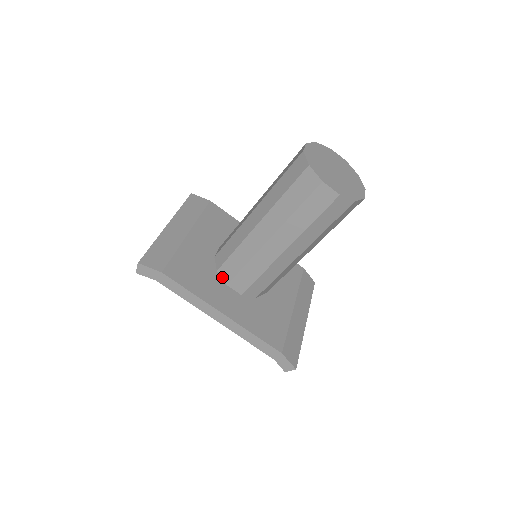
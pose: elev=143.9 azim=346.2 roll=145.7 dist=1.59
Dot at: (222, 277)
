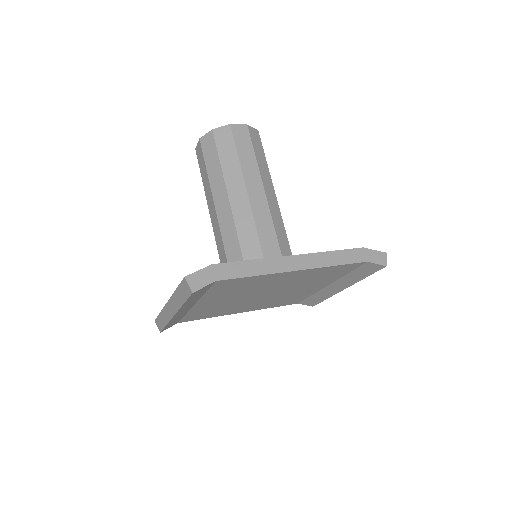
Dot at: occluded
